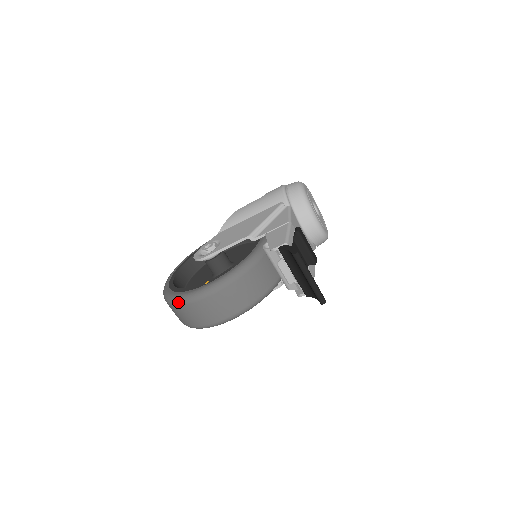
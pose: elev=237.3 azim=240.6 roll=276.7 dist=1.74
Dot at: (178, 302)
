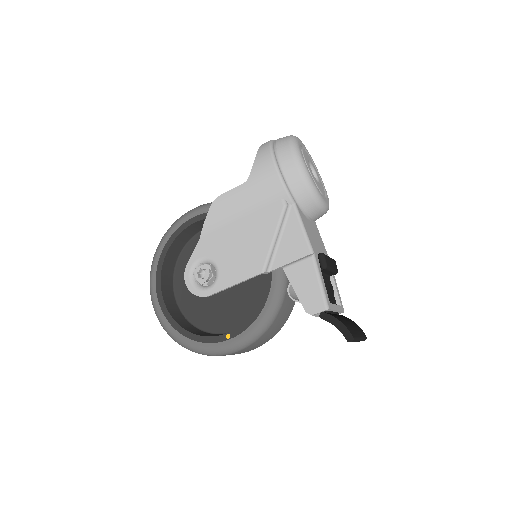
Dot at: occluded
